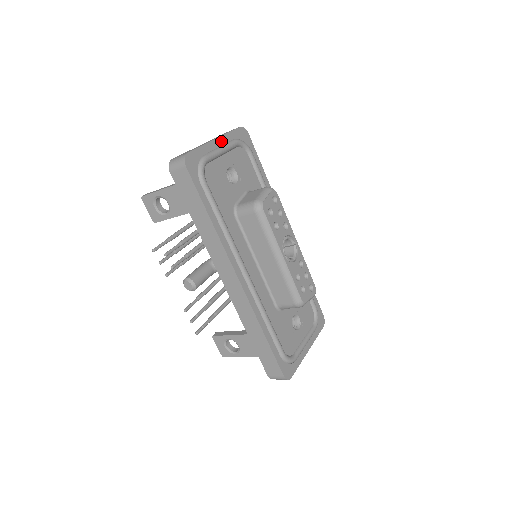
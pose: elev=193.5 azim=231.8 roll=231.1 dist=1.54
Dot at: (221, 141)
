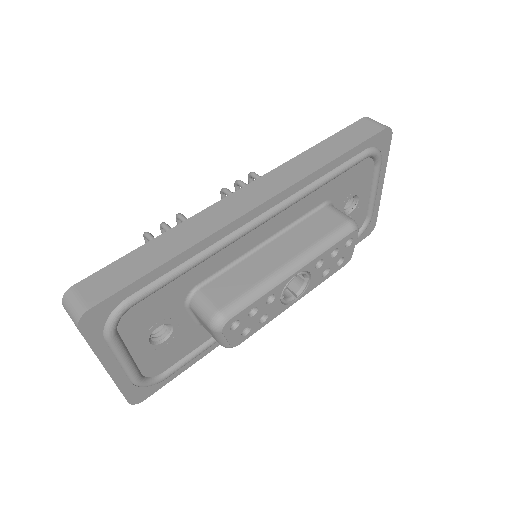
Dot at: (109, 362)
